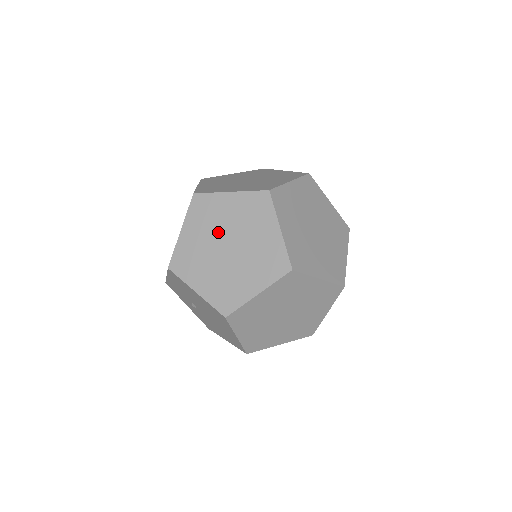
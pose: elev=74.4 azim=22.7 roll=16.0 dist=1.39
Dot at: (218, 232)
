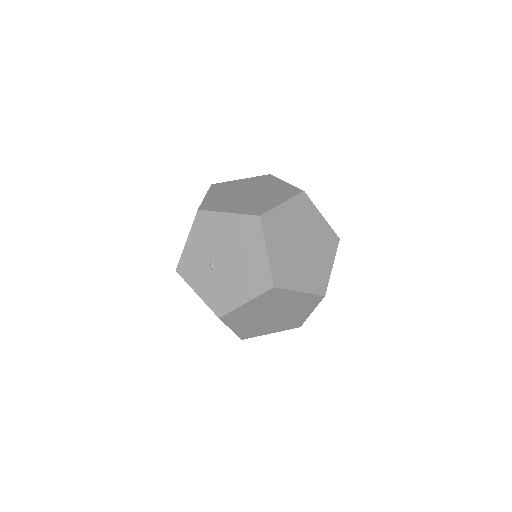
Dot at: (237, 191)
